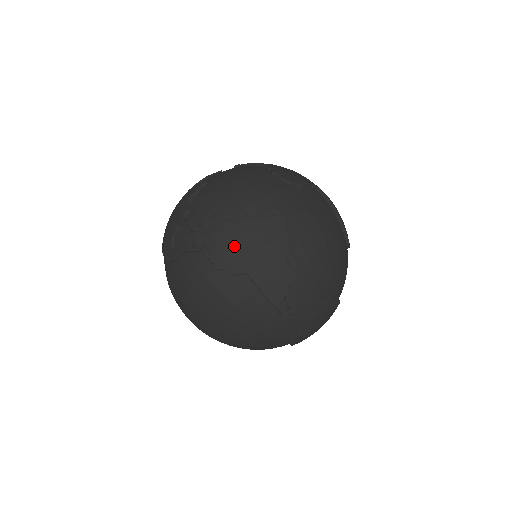
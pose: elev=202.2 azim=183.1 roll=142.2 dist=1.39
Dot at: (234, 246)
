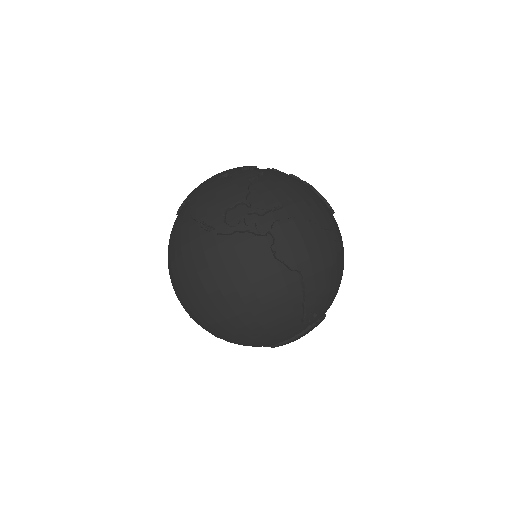
Dot at: (299, 244)
